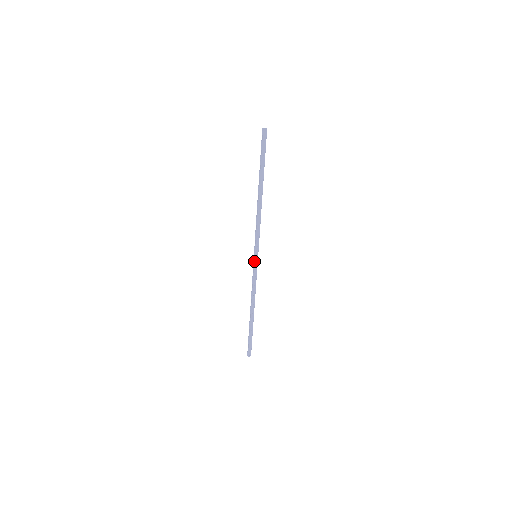
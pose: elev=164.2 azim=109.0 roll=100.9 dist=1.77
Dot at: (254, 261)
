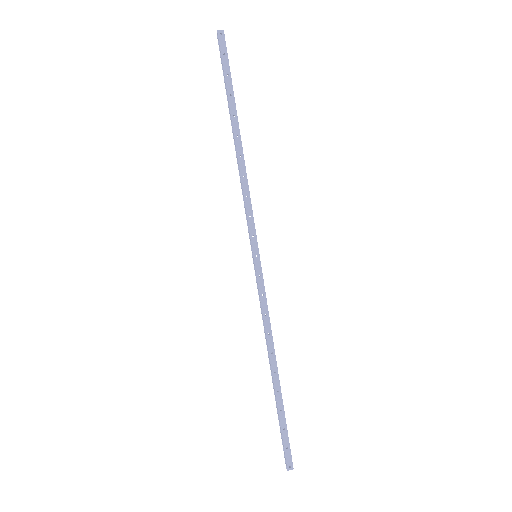
Dot at: (254, 265)
